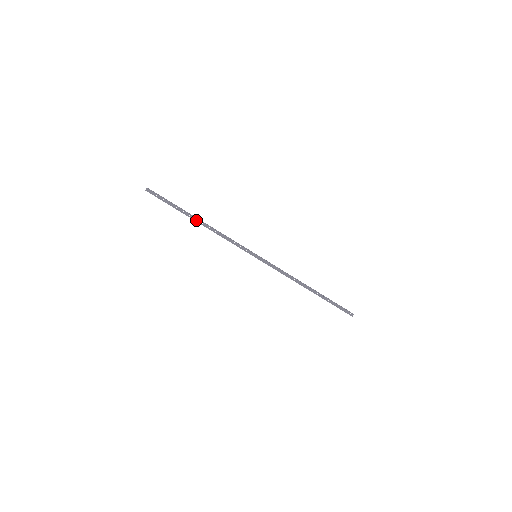
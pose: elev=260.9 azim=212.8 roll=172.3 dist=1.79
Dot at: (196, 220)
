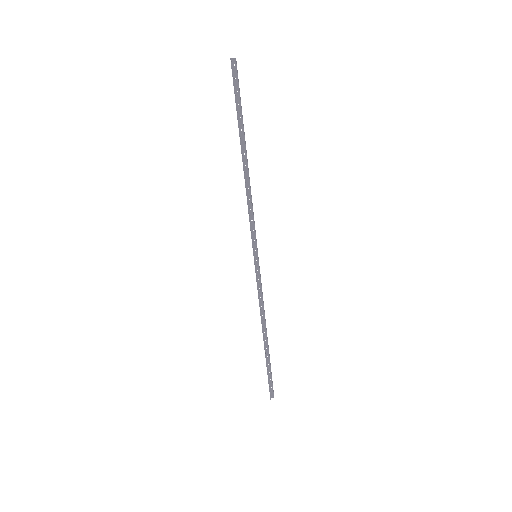
Dot at: (243, 154)
